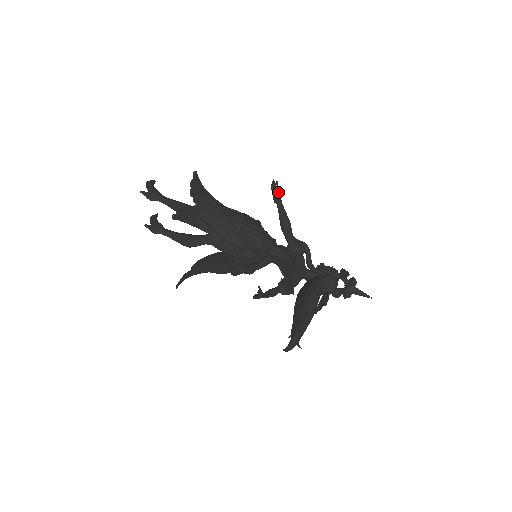
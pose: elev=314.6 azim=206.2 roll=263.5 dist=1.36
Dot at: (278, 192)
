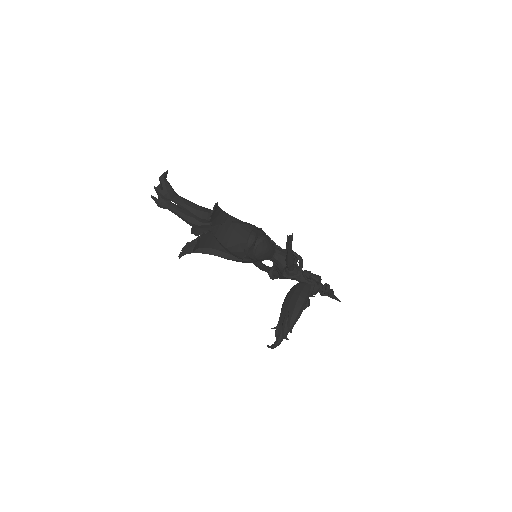
Dot at: (291, 244)
